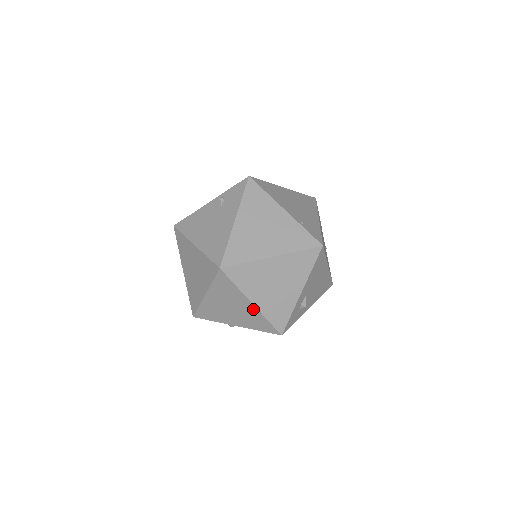
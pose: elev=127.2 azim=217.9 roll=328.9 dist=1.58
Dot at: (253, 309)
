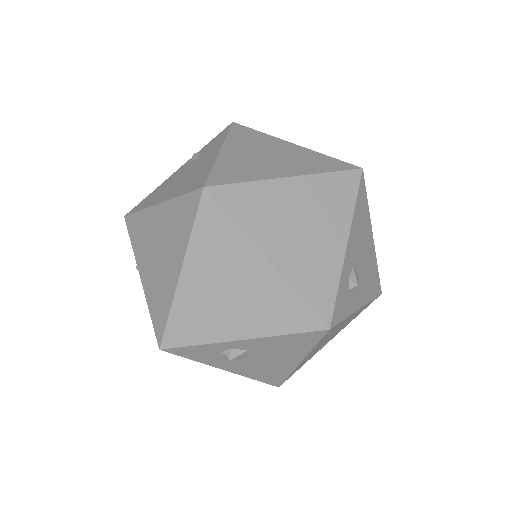
Dot at: (270, 275)
